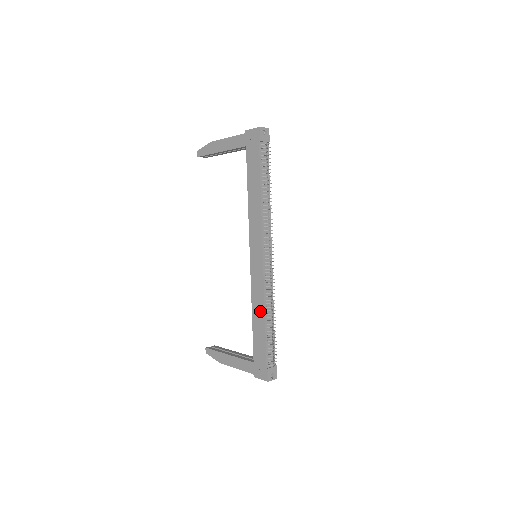
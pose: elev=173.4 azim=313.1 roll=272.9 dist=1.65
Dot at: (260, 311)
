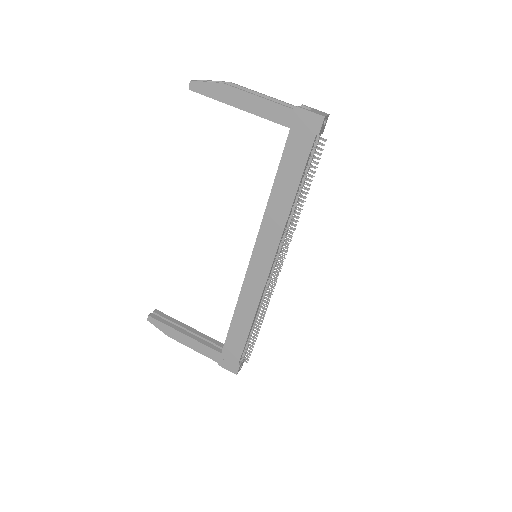
Dot at: (248, 315)
